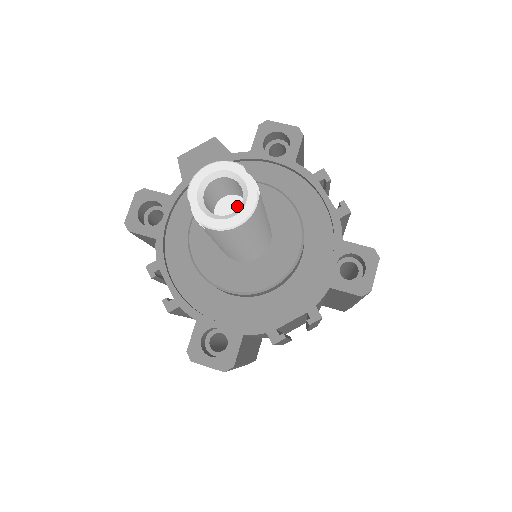
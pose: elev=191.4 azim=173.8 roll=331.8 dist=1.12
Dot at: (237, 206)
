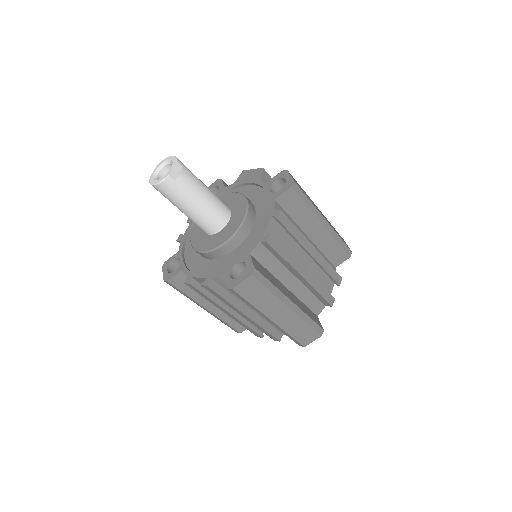
Dot at: occluded
